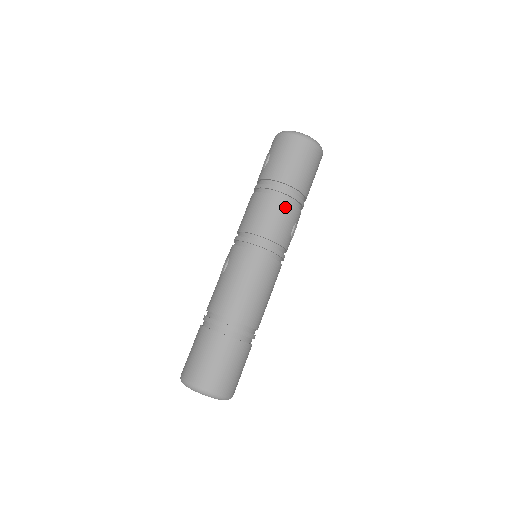
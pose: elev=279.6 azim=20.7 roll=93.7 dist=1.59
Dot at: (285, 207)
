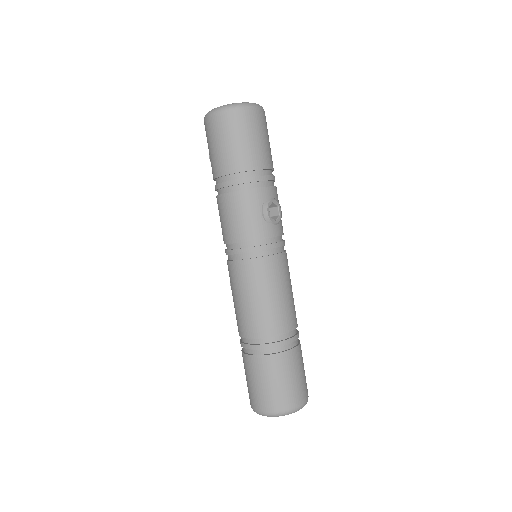
Dot at: (236, 200)
